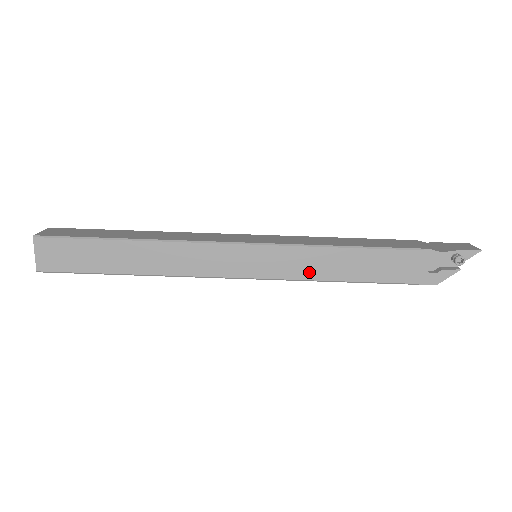
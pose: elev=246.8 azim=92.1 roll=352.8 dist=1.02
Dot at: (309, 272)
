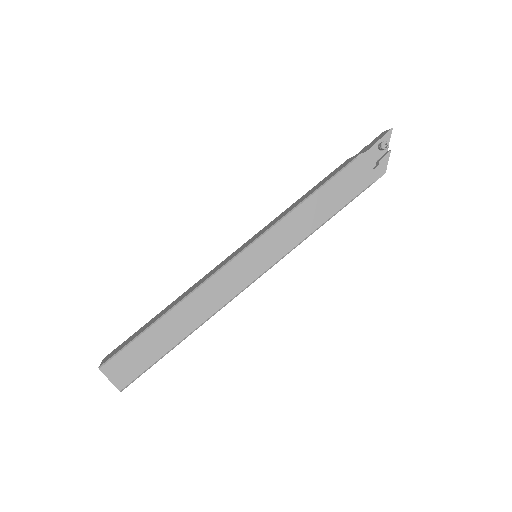
Dot at: (298, 235)
